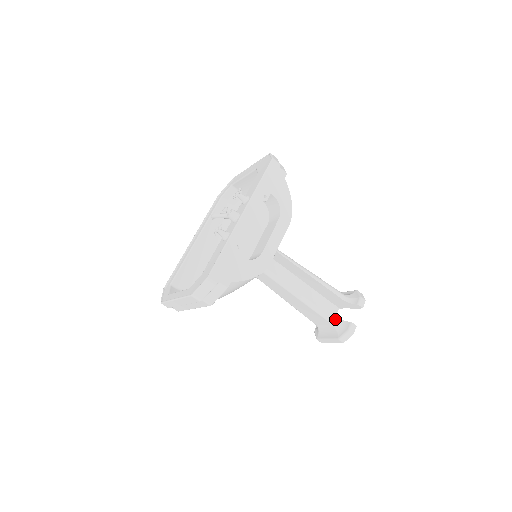
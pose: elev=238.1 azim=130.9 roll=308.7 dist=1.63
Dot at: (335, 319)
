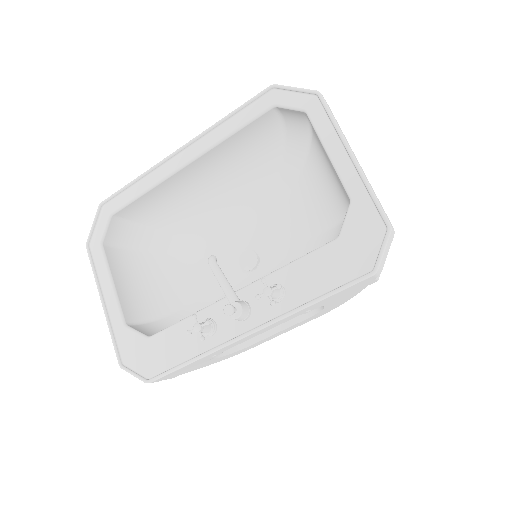
Dot at: occluded
